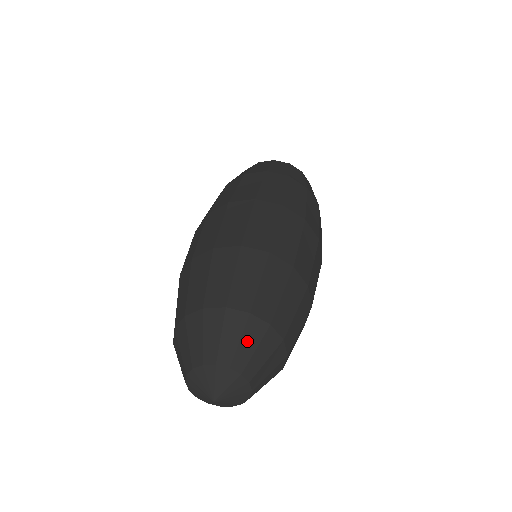
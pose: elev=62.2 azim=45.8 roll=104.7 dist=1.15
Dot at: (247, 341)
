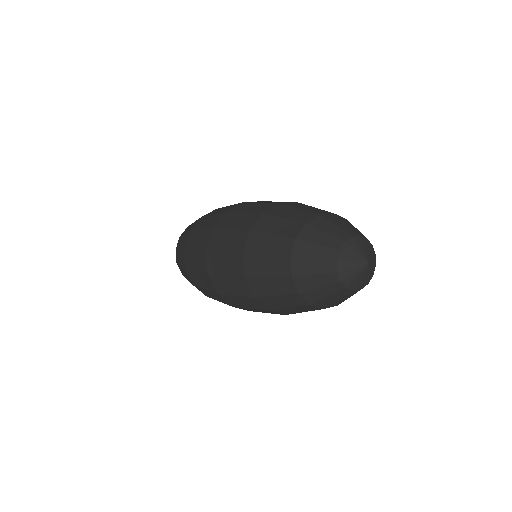
Dot at: occluded
